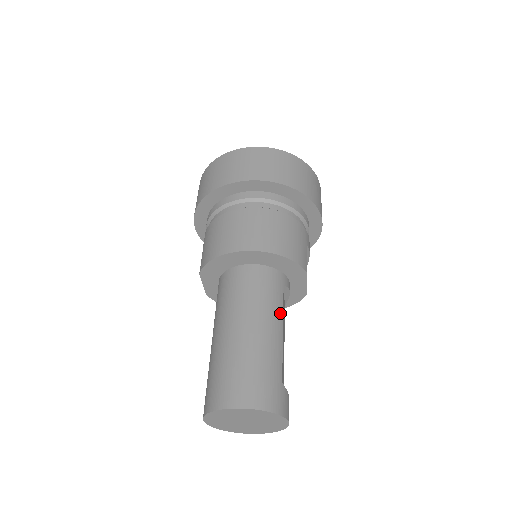
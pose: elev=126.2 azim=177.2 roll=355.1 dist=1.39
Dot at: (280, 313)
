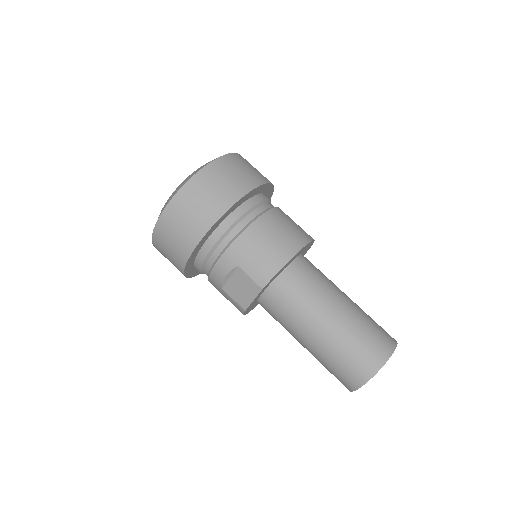
Dot at: occluded
